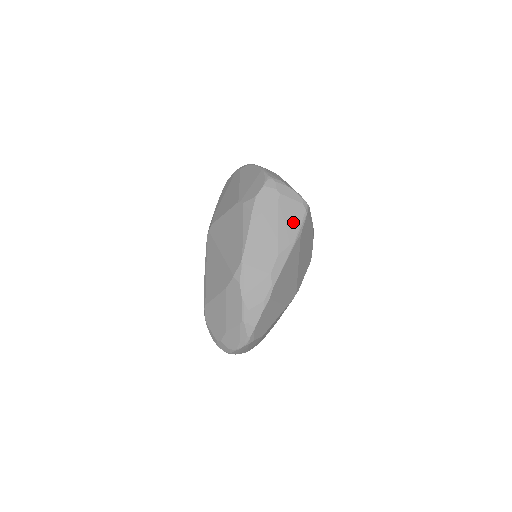
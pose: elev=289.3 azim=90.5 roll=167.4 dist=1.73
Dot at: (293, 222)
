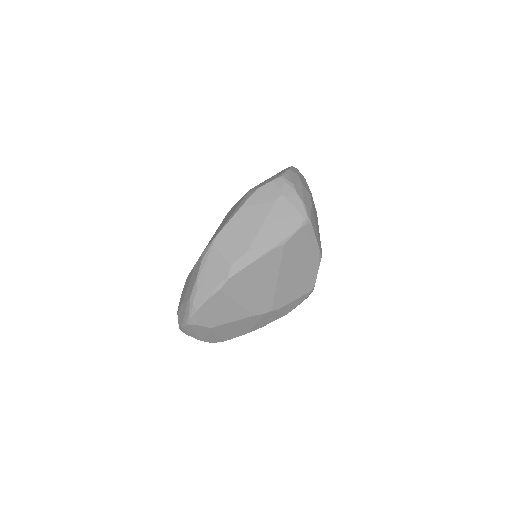
Dot at: (281, 227)
